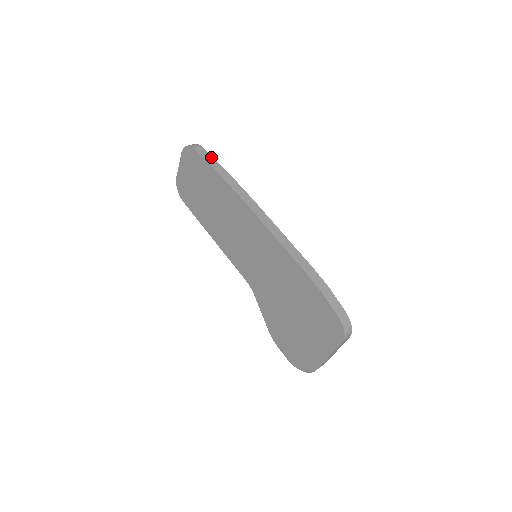
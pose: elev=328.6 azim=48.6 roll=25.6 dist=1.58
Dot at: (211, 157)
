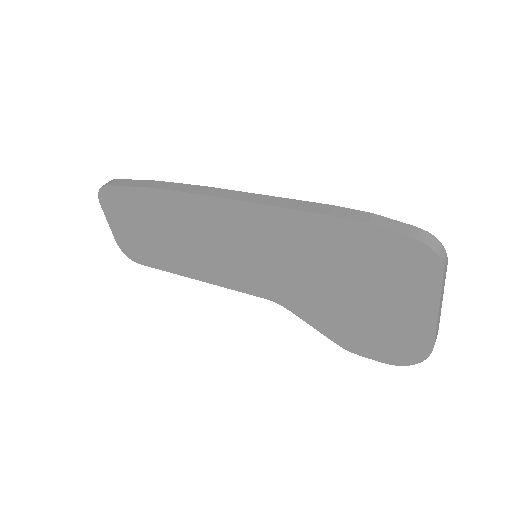
Dot at: (132, 180)
